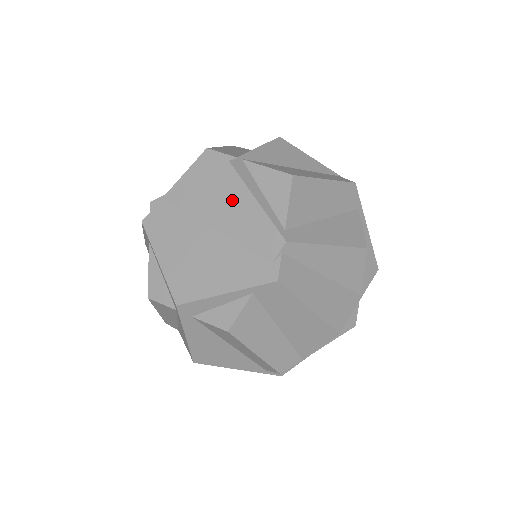
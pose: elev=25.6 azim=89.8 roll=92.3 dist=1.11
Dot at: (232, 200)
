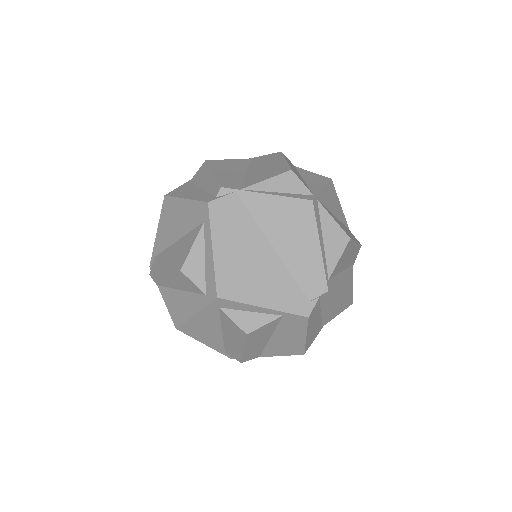
Dot at: (300, 234)
